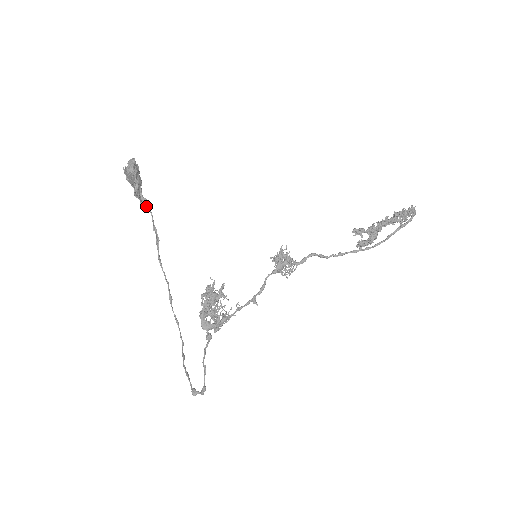
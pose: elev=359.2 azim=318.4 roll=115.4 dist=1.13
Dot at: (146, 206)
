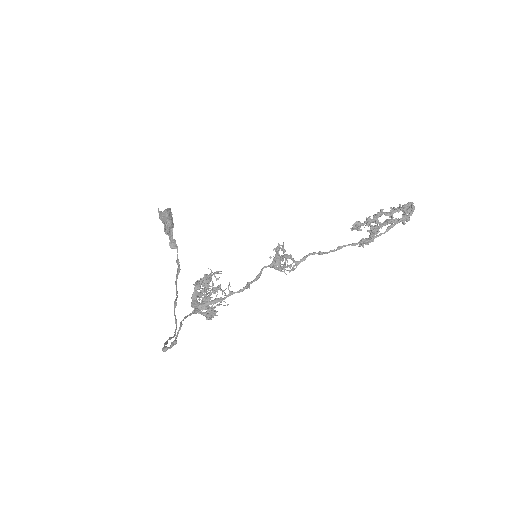
Dot at: (174, 244)
